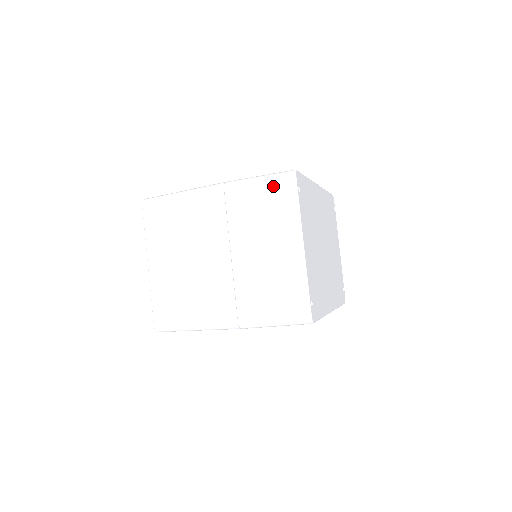
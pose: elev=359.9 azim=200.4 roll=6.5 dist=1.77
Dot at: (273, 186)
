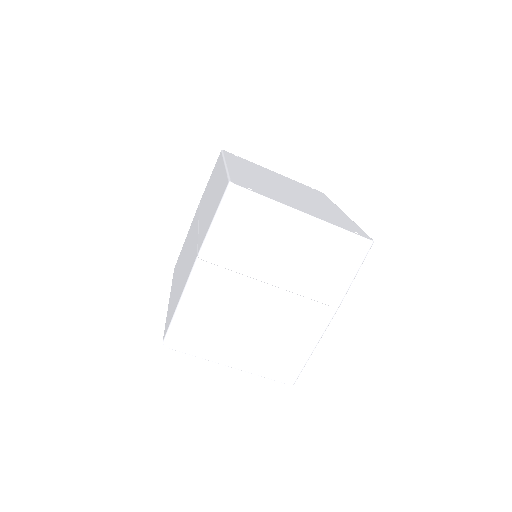
Dot at: (233, 213)
